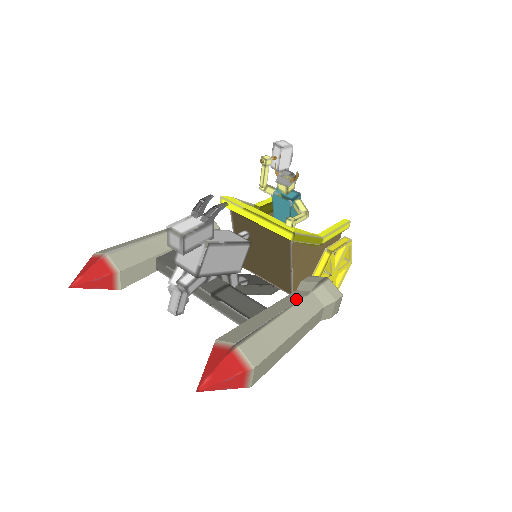
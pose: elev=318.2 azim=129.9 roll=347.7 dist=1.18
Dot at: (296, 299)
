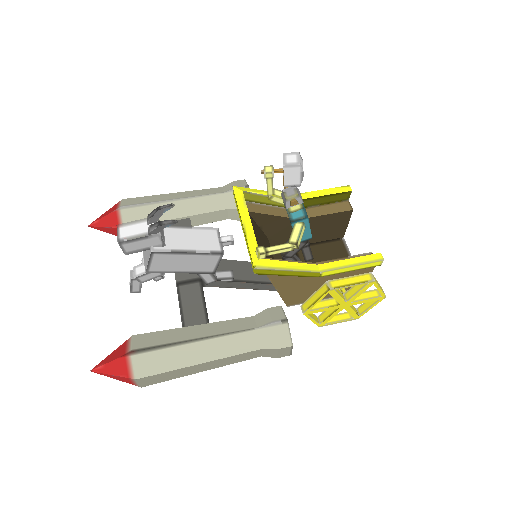
Dot at: (233, 330)
